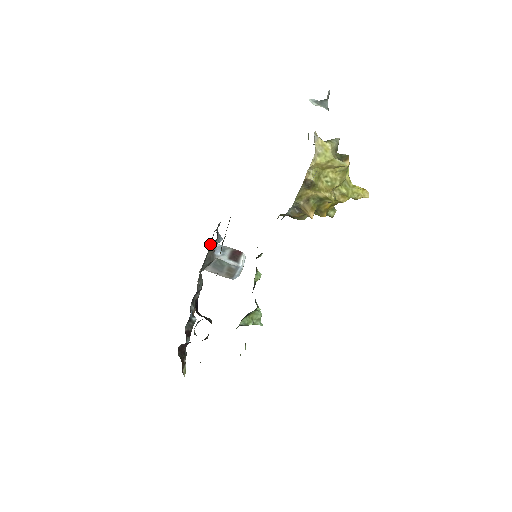
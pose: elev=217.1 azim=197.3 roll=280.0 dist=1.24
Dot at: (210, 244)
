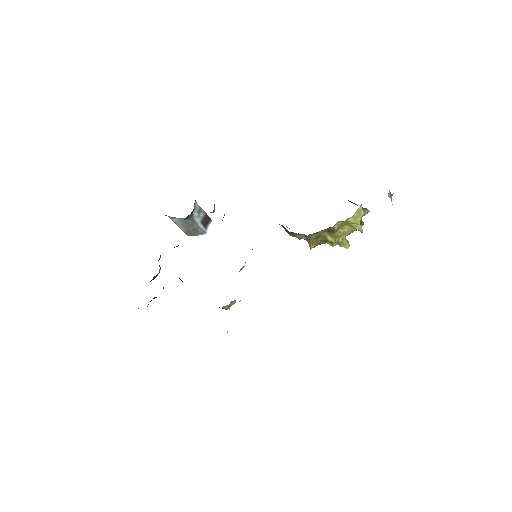
Dot at: occluded
